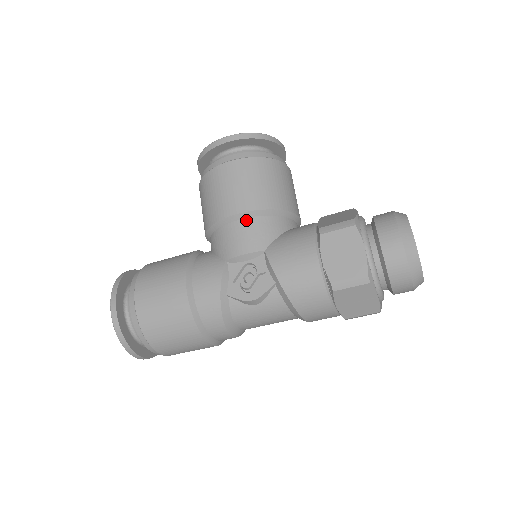
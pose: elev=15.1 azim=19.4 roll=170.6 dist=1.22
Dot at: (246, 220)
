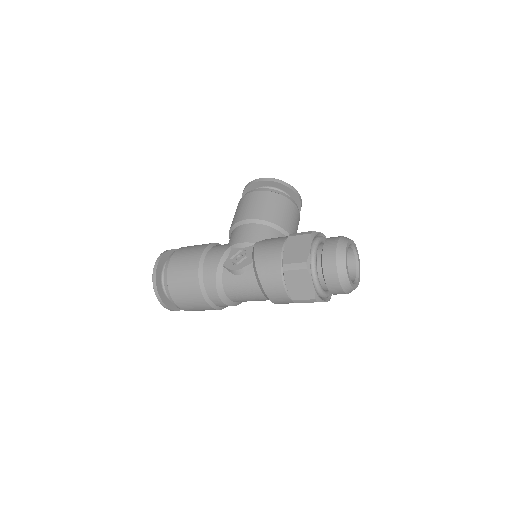
Dot at: (251, 224)
